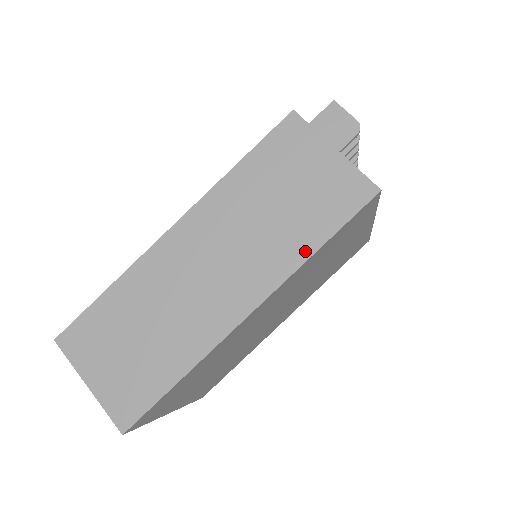
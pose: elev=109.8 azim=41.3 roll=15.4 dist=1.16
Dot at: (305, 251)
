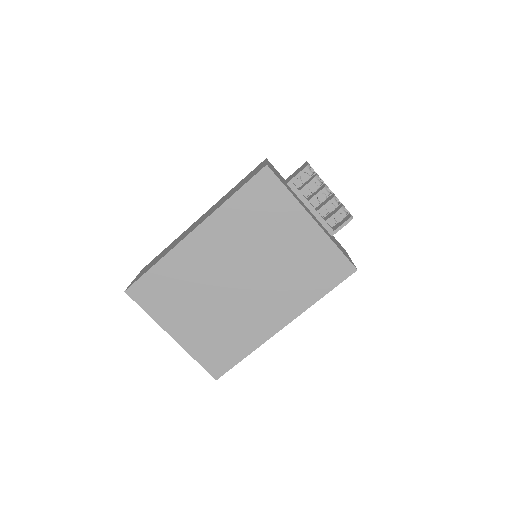
Dot at: (226, 200)
